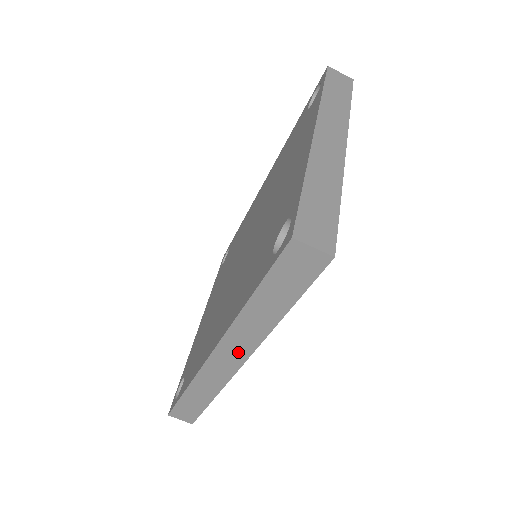
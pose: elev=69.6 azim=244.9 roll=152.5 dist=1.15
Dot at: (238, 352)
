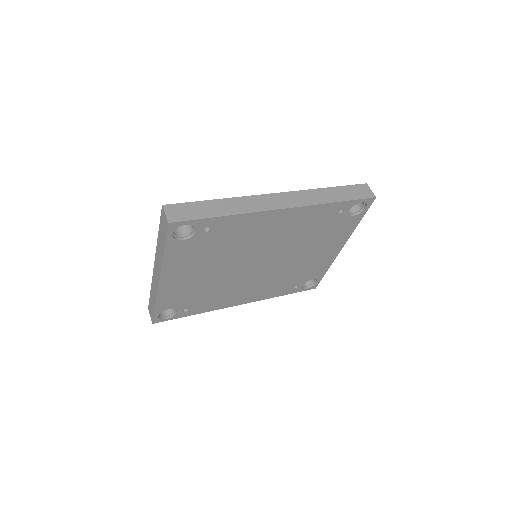
Dot at: (291, 202)
